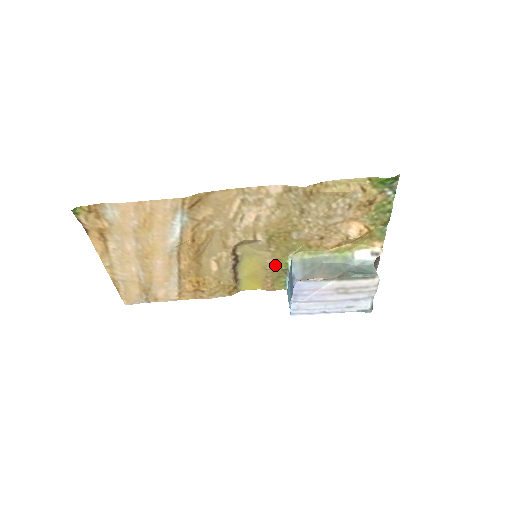
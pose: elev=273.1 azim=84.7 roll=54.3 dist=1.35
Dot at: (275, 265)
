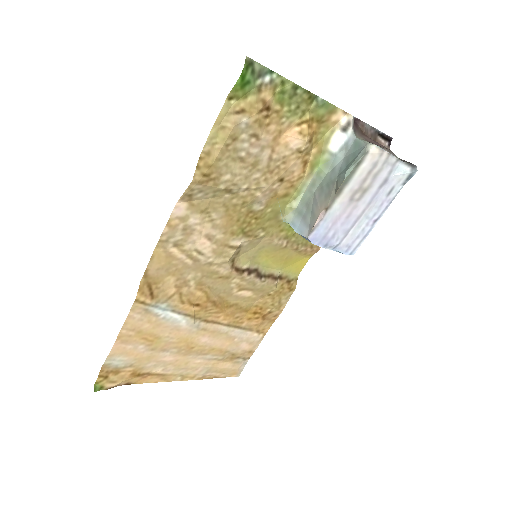
Dot at: (285, 238)
